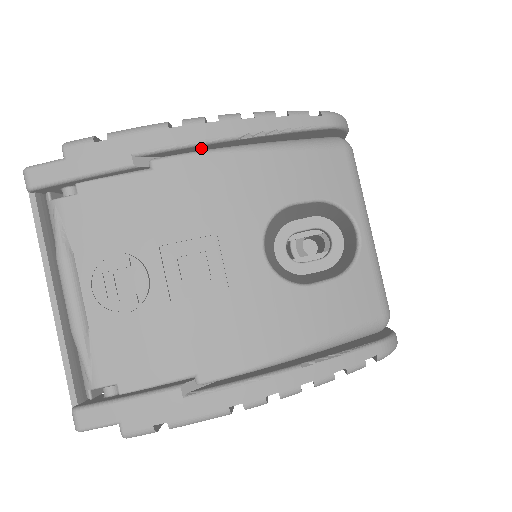
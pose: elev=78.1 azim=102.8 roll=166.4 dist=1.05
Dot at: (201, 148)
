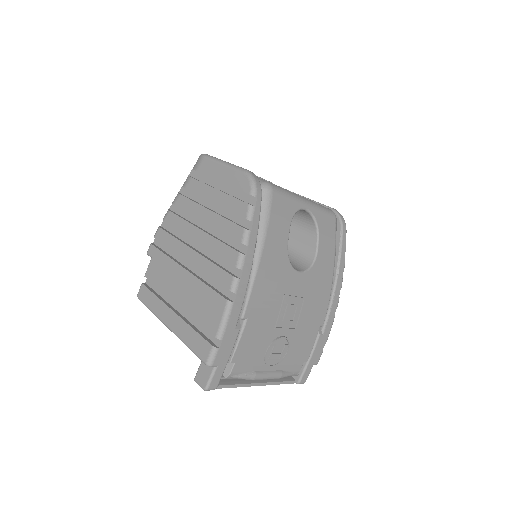
Dot at: occluded
